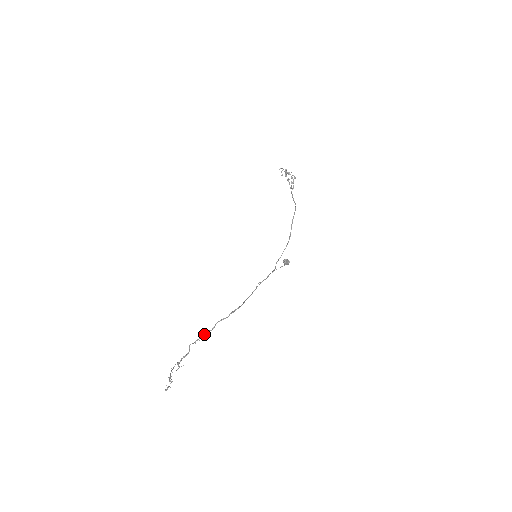
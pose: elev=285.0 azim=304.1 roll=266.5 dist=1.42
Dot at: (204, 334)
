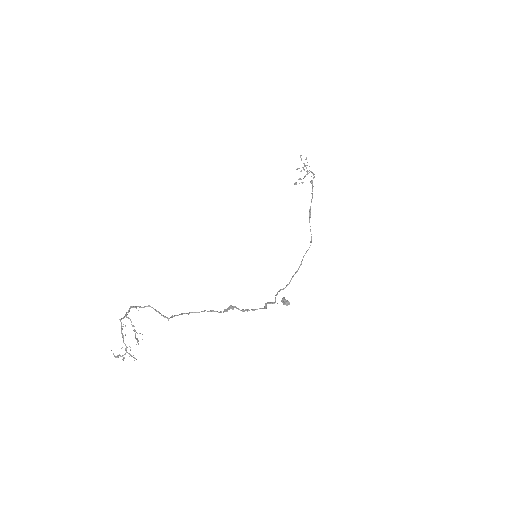
Dot at: (181, 314)
